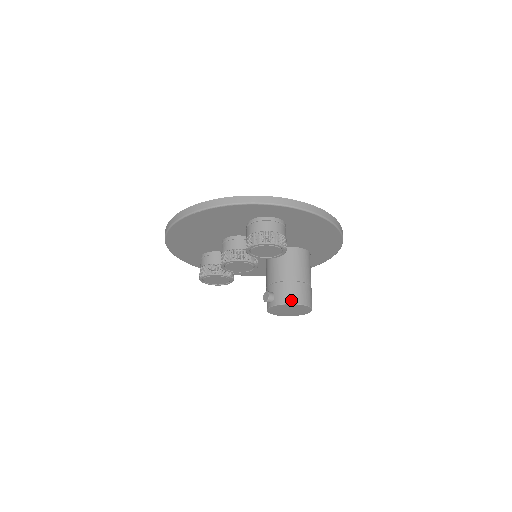
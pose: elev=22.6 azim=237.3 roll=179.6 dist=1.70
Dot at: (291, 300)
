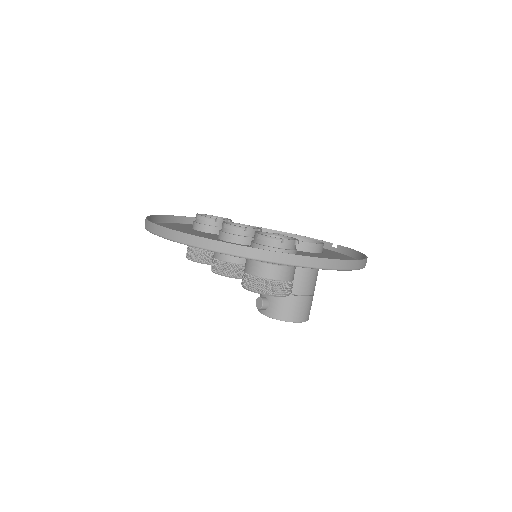
Dot at: (286, 317)
